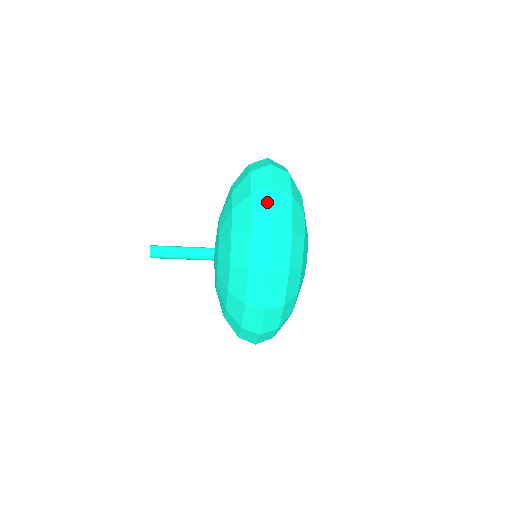
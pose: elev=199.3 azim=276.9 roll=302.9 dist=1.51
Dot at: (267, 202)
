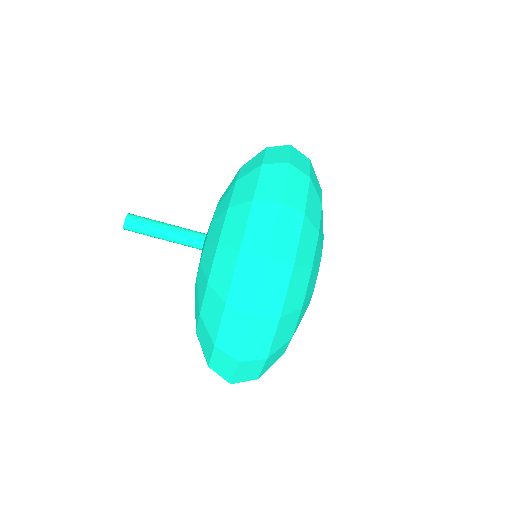
Dot at: occluded
